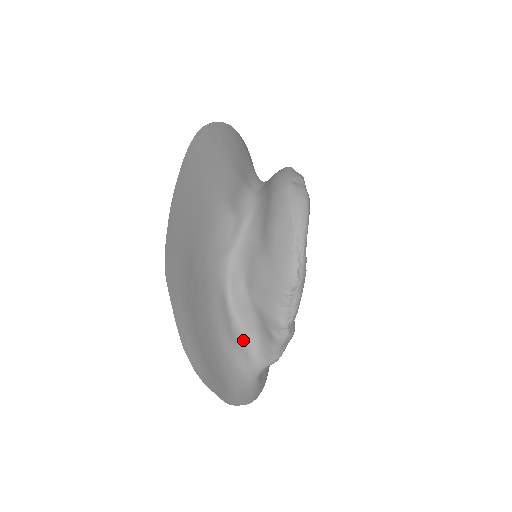
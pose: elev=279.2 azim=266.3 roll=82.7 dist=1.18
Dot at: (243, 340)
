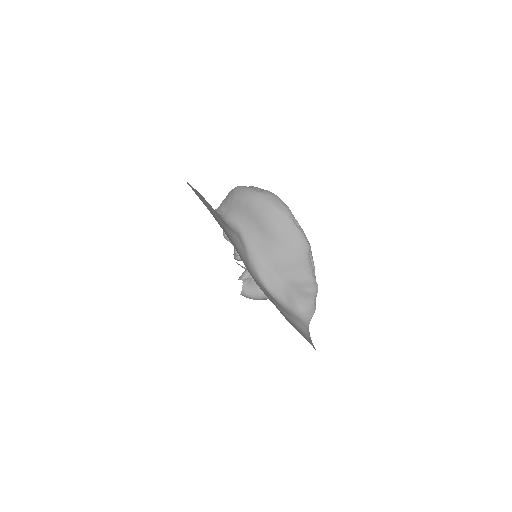
Dot at: (291, 311)
